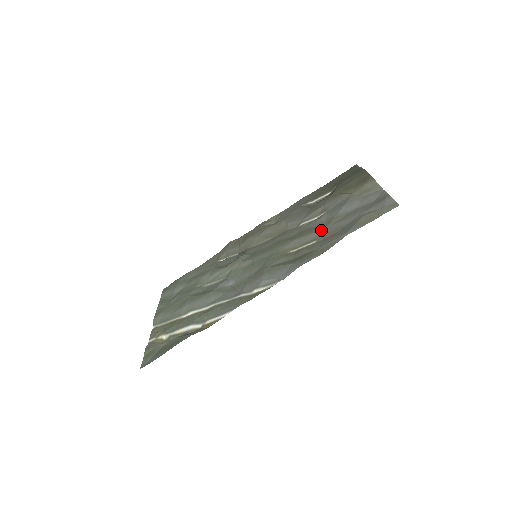
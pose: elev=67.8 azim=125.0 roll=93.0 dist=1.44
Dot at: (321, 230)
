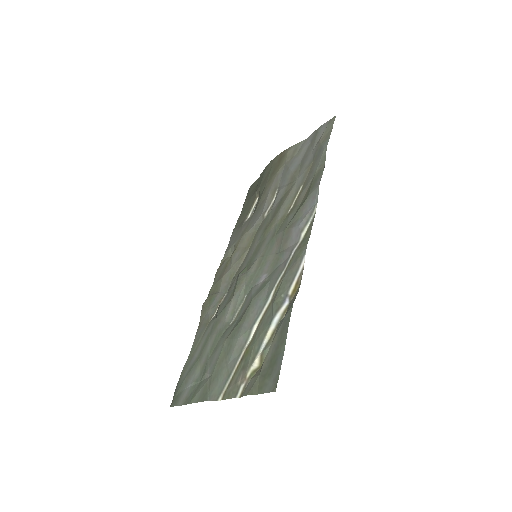
Dot at: (295, 183)
